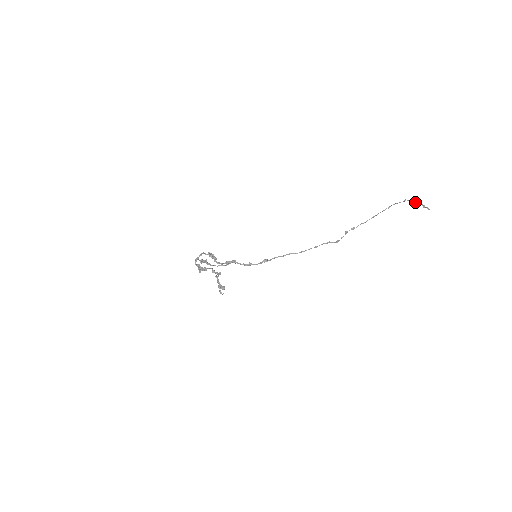
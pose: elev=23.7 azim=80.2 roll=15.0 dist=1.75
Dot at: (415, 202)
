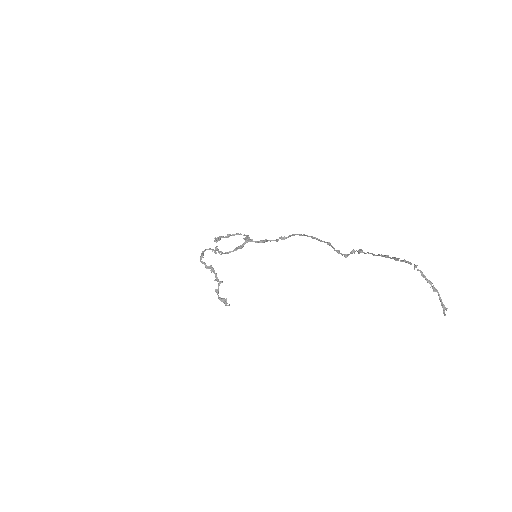
Dot at: occluded
